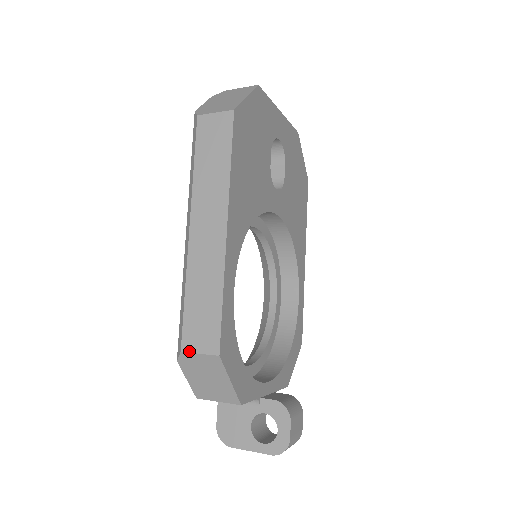
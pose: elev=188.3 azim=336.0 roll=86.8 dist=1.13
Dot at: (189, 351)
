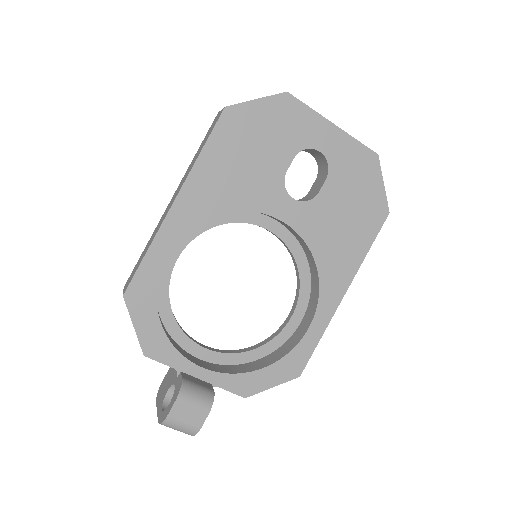
Dot at: (124, 288)
